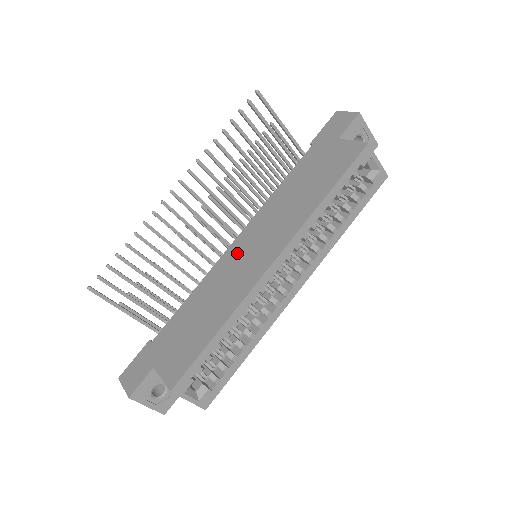
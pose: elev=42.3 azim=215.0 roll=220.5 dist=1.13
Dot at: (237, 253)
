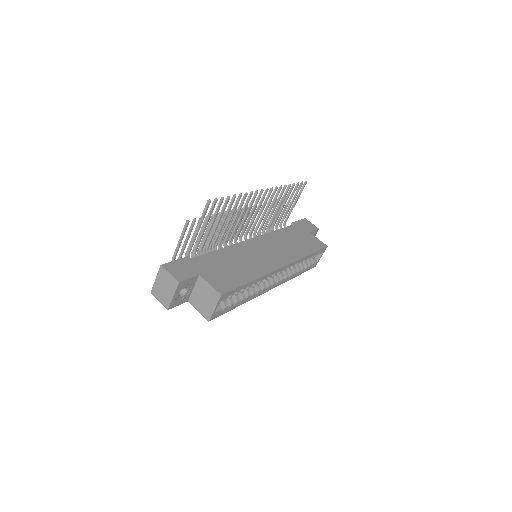
Dot at: (255, 247)
